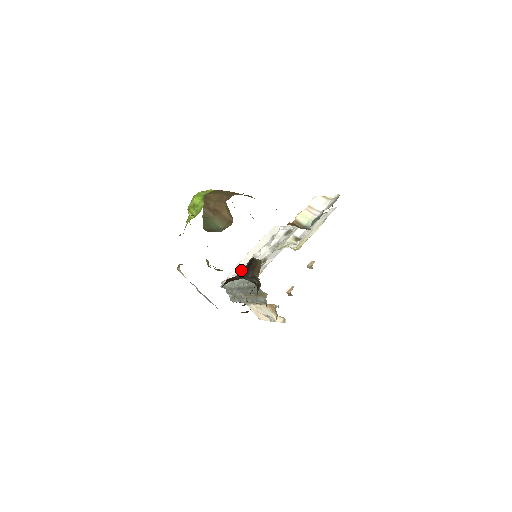
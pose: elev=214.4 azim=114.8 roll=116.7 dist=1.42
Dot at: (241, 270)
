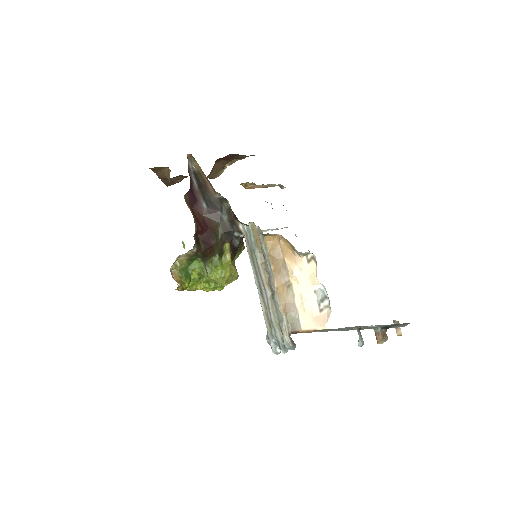
Dot at: occluded
